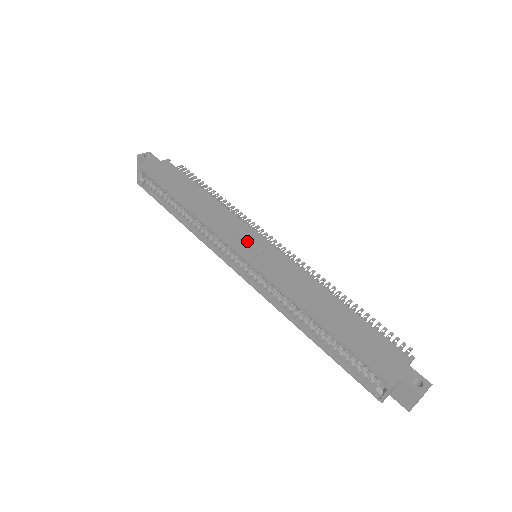
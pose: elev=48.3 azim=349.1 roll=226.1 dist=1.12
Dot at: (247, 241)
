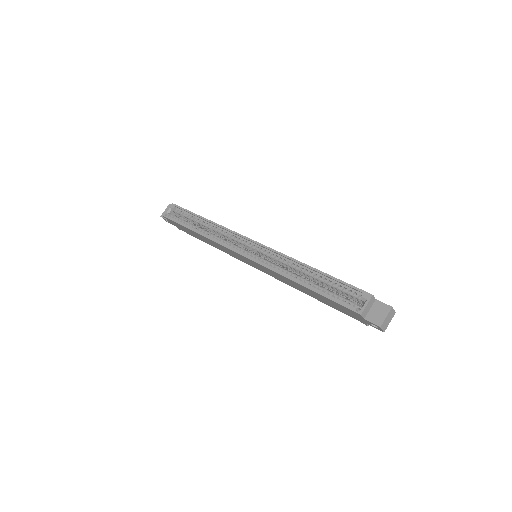
Dot at: occluded
